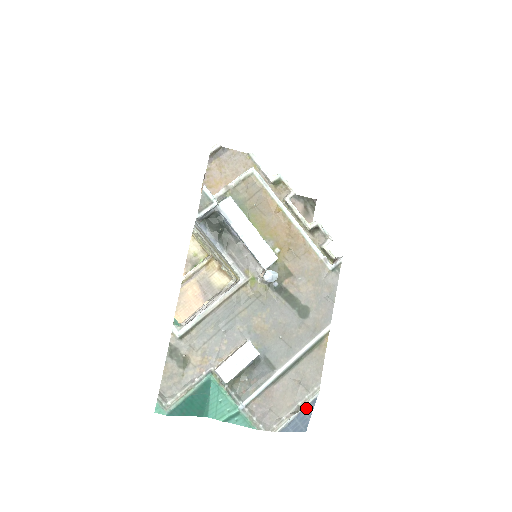
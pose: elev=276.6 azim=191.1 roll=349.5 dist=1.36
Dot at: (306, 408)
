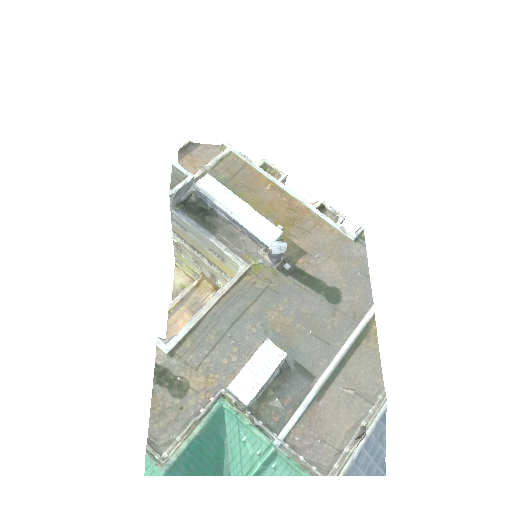
Dot at: (375, 430)
